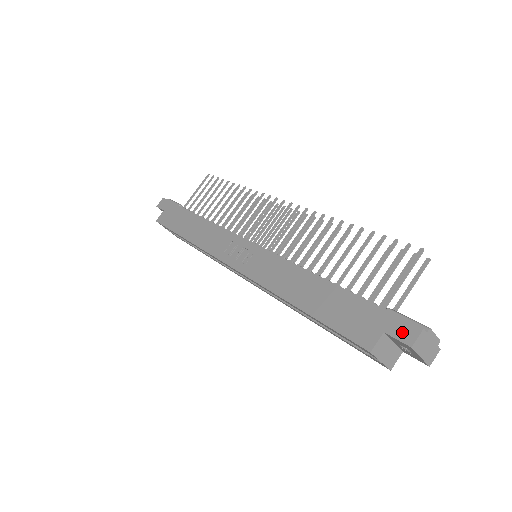
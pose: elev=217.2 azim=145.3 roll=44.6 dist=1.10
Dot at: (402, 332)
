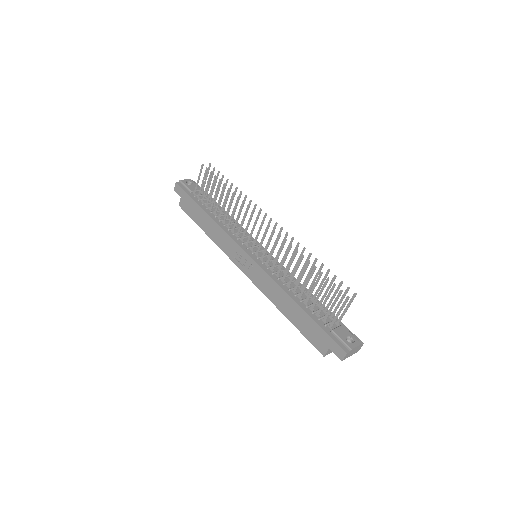
Dot at: (337, 352)
